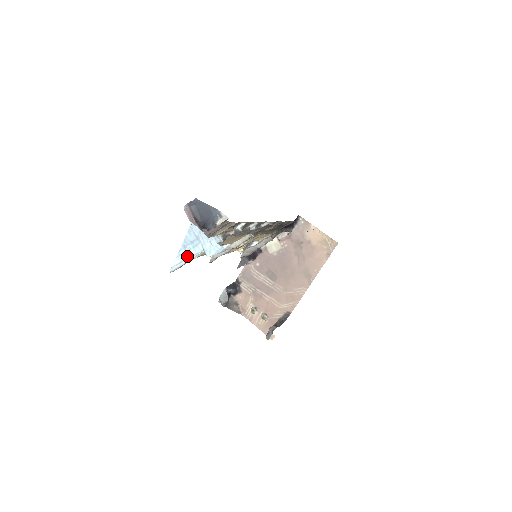
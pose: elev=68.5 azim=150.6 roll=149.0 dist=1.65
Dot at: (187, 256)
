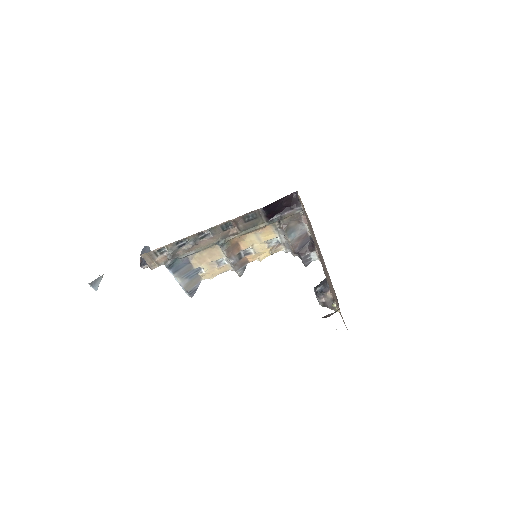
Dot at: (179, 284)
